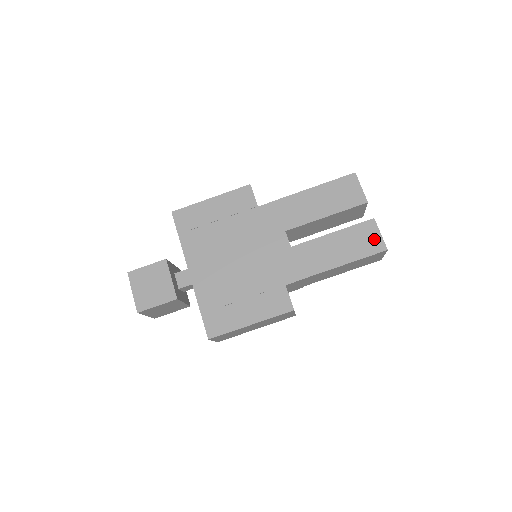
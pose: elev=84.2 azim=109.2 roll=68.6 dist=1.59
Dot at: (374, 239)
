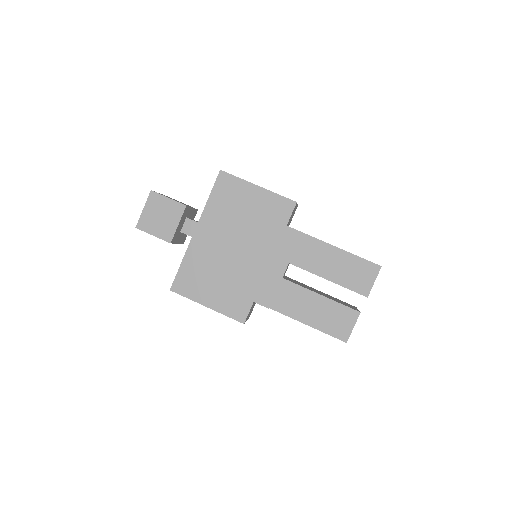
Dot at: (345, 327)
